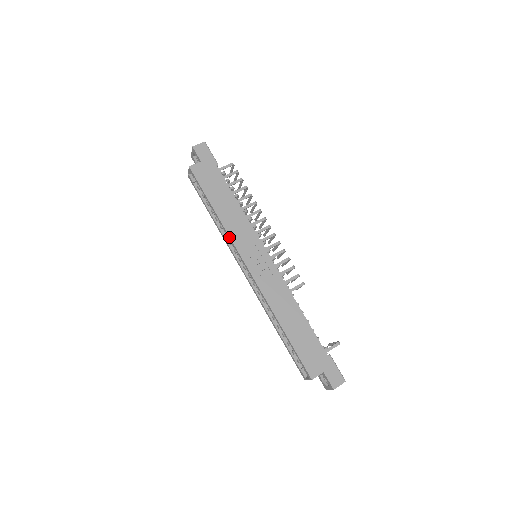
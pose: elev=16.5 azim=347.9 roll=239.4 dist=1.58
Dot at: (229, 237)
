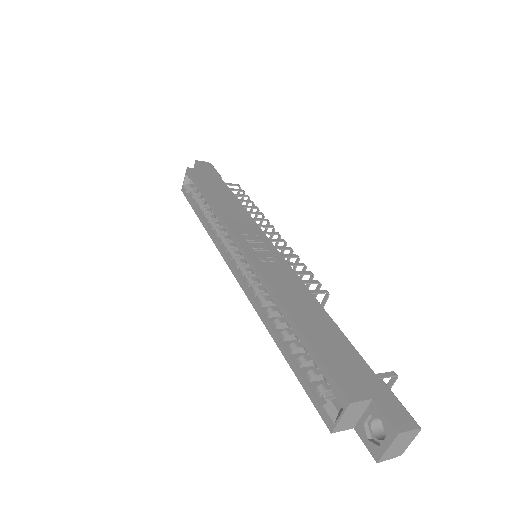
Dot at: (222, 220)
